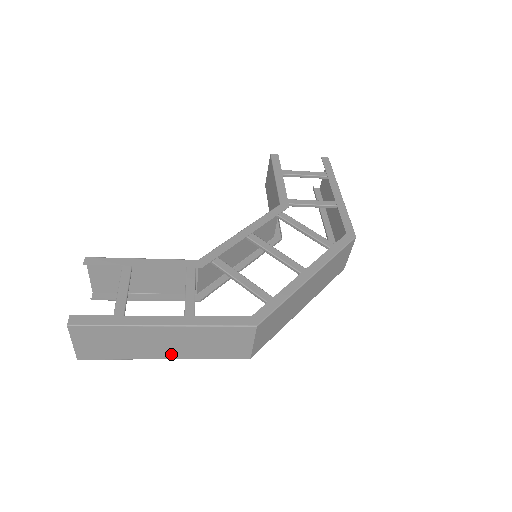
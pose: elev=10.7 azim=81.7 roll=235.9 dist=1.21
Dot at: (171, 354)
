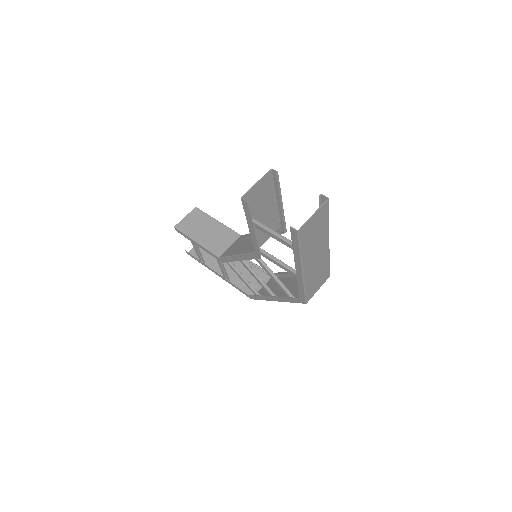
Dot at: occluded
